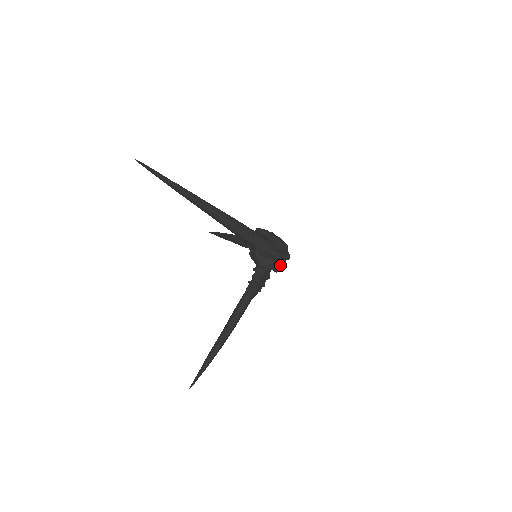
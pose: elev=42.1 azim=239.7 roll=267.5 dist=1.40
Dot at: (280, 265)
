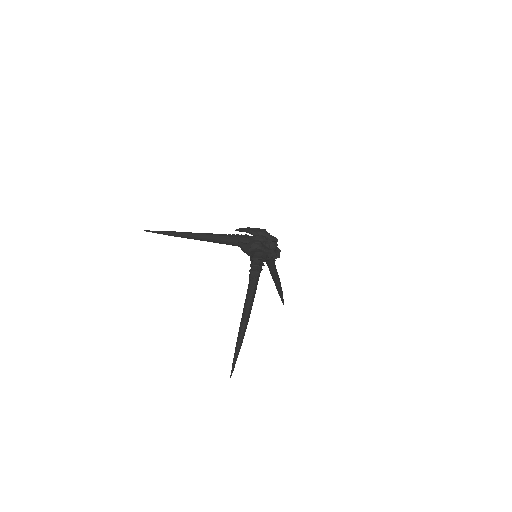
Dot at: (277, 252)
